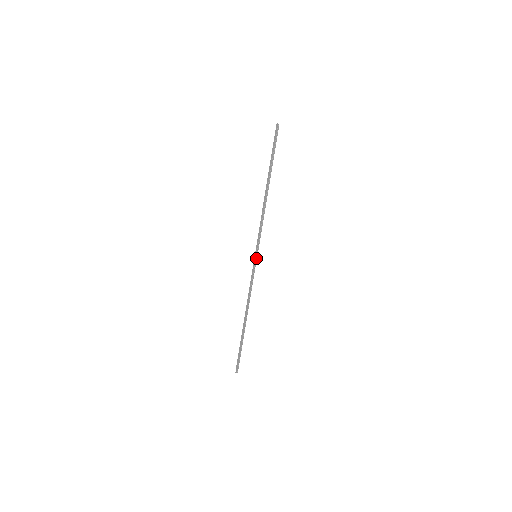
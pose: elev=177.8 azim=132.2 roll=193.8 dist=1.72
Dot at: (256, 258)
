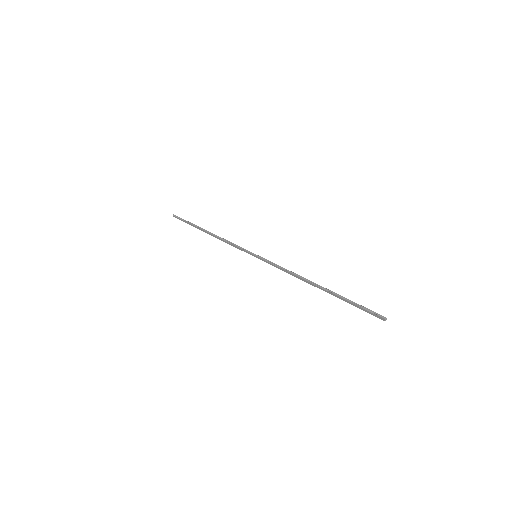
Dot at: (255, 256)
